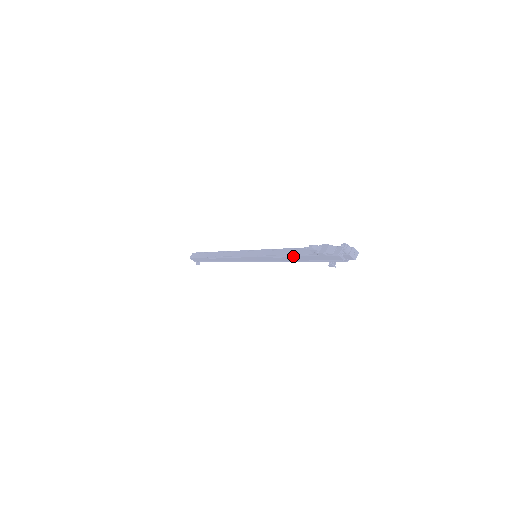
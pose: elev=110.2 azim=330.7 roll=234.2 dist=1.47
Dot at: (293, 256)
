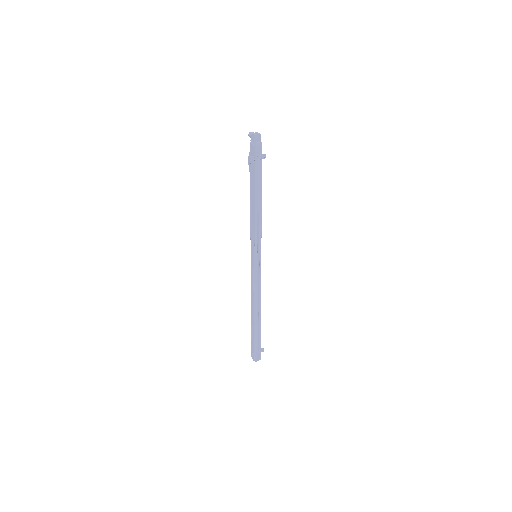
Dot at: (250, 197)
